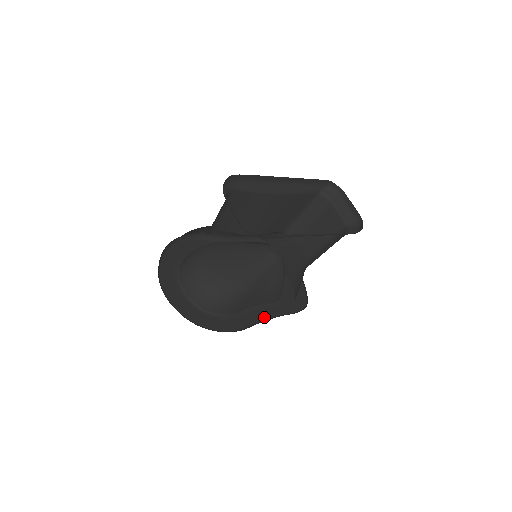
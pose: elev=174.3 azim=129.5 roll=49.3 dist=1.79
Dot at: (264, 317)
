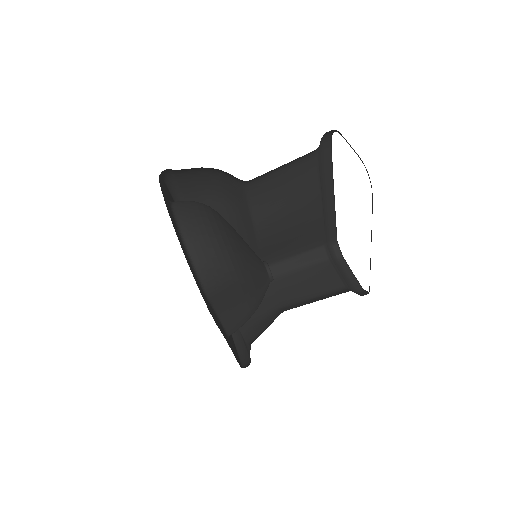
Dot at: occluded
